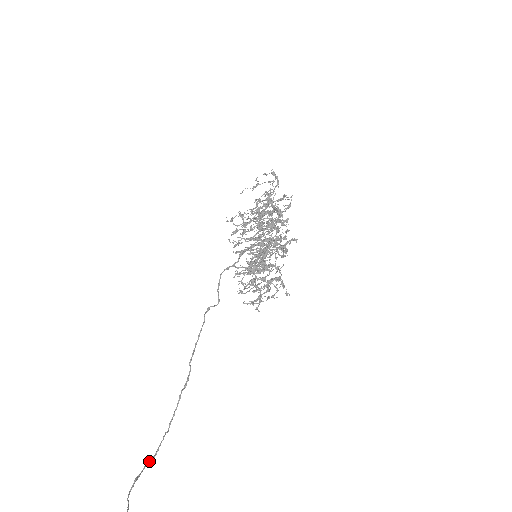
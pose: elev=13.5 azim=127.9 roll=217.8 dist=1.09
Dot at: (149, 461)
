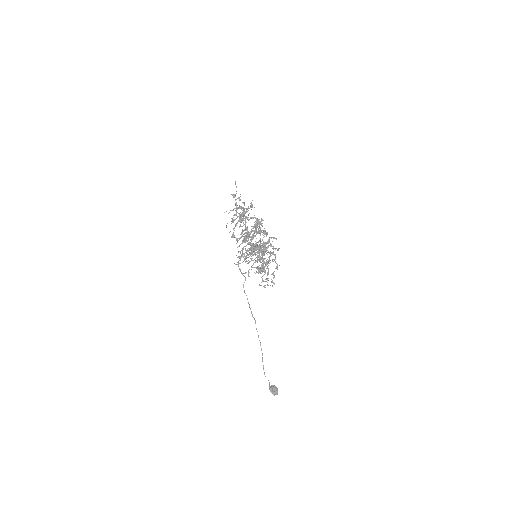
Dot at: occluded
